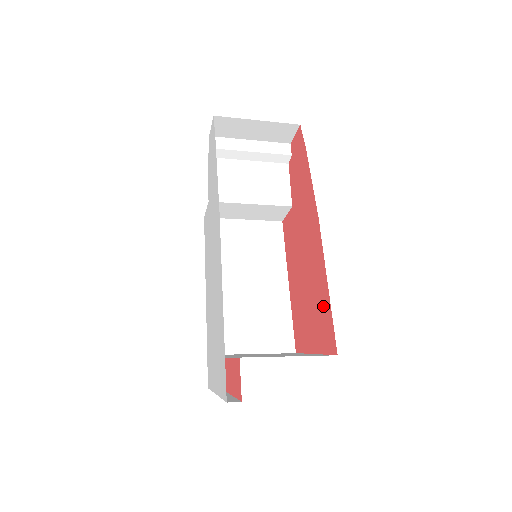
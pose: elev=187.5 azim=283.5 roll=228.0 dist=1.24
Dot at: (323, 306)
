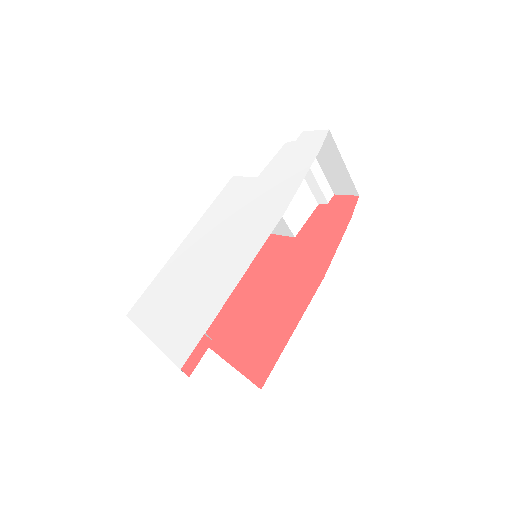
Dot at: (273, 341)
